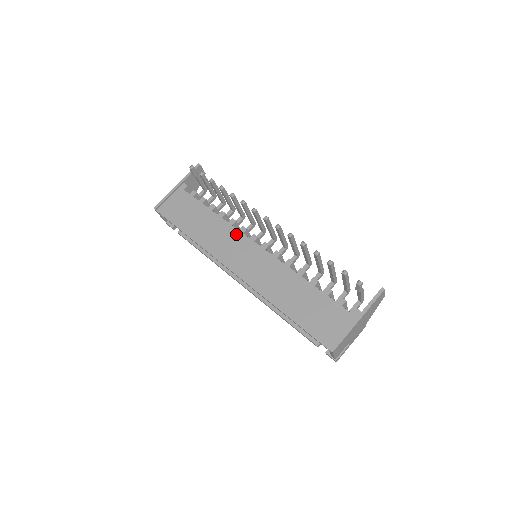
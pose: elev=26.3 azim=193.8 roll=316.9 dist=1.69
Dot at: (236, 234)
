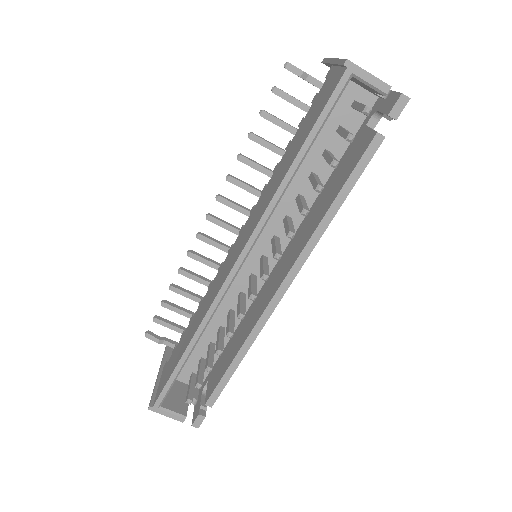
Dot at: (217, 275)
